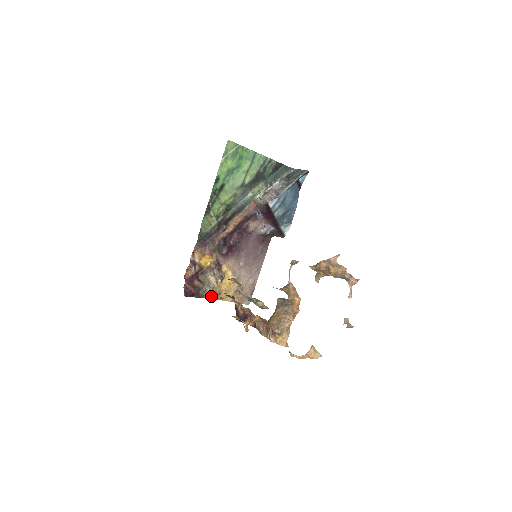
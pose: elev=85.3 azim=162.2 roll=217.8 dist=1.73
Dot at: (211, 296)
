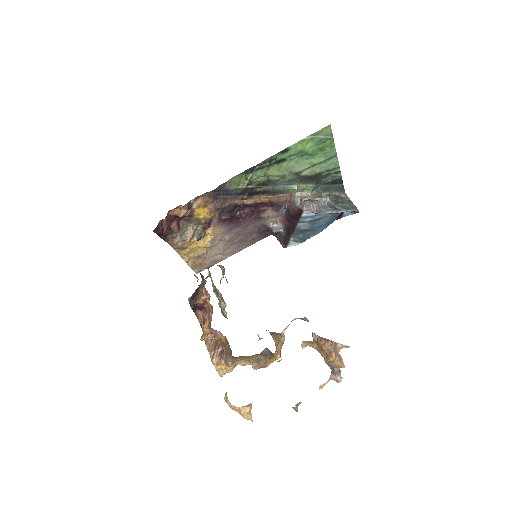
Dot at: (174, 245)
